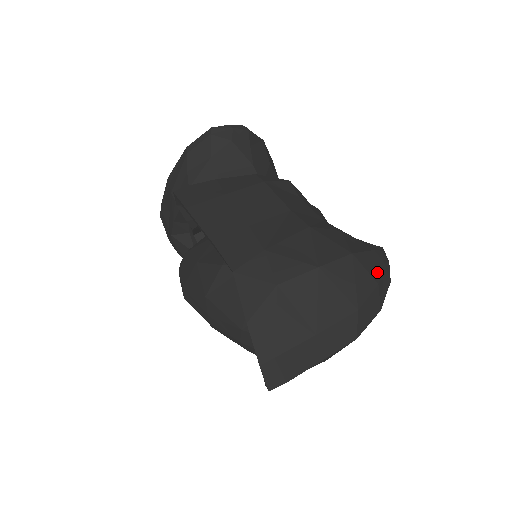
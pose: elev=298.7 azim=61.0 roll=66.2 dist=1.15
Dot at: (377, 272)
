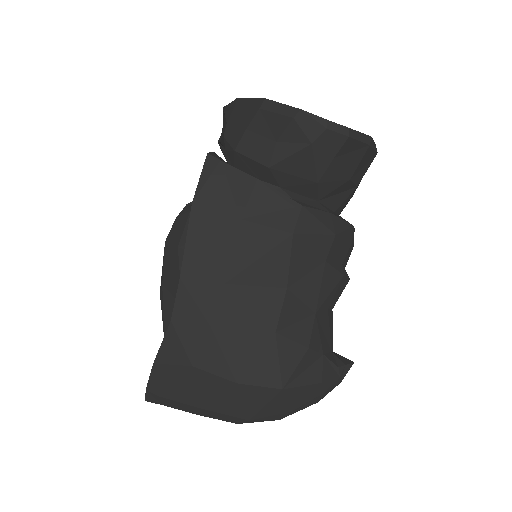
Dot at: (302, 402)
